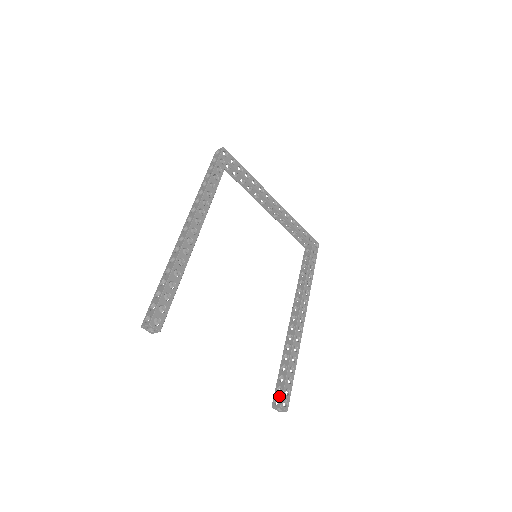
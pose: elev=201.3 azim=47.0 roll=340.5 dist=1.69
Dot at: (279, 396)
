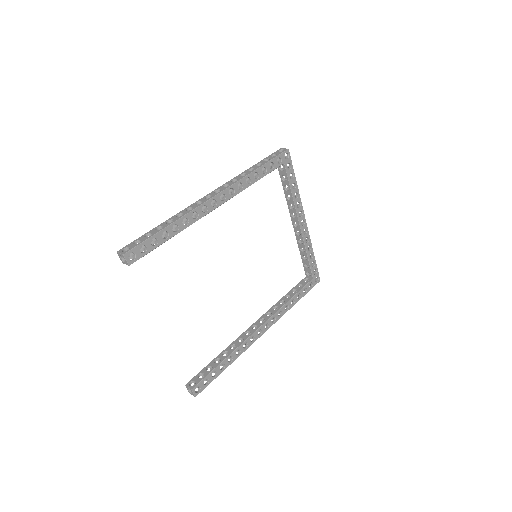
Dot at: (197, 380)
